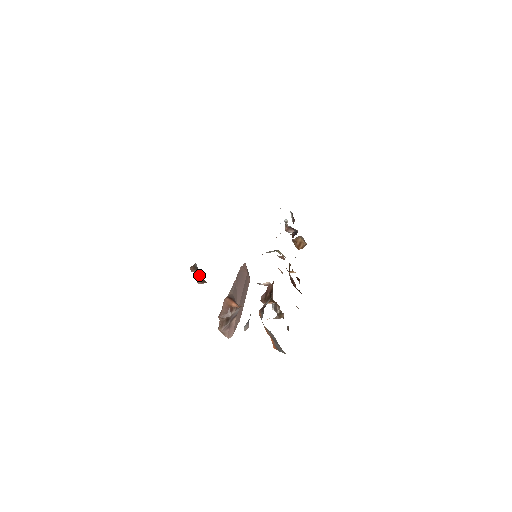
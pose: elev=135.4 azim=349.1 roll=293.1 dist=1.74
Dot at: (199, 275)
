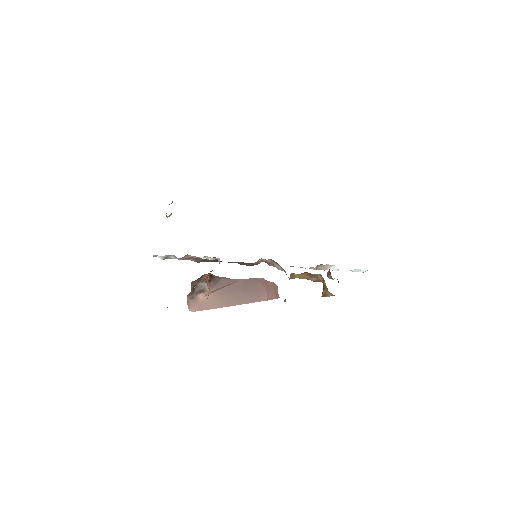
Dot at: occluded
